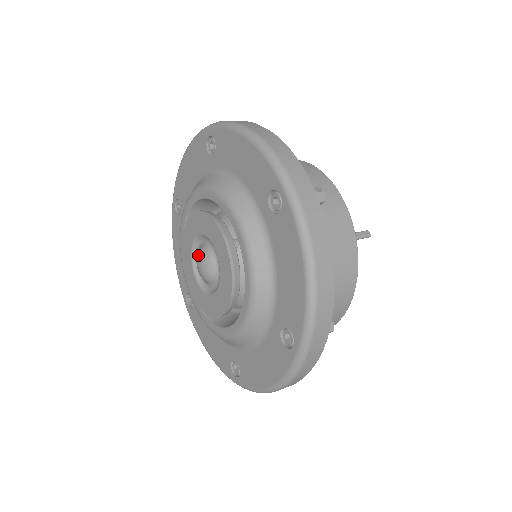
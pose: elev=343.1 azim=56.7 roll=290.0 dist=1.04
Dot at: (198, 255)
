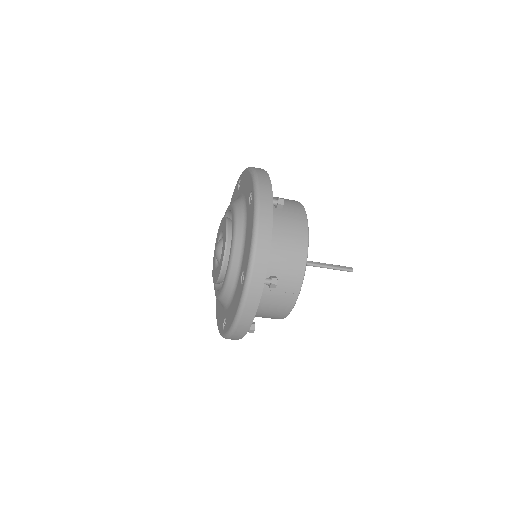
Dot at: occluded
